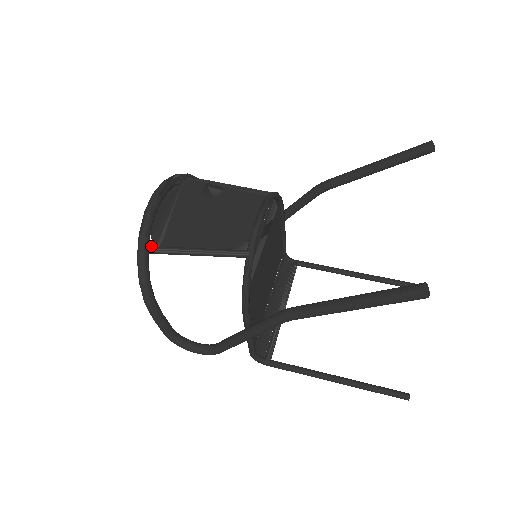
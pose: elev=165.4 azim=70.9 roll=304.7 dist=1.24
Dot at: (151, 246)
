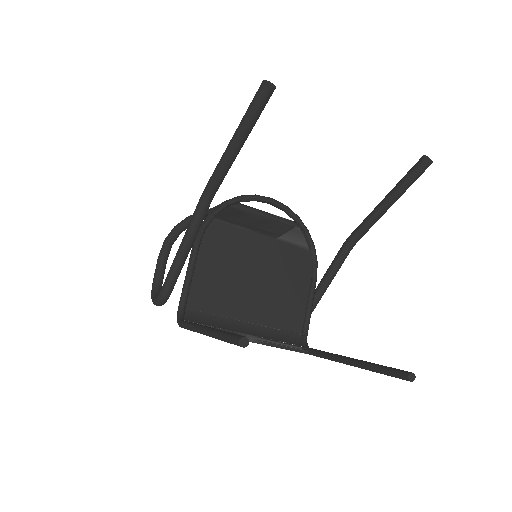
Dot at: occluded
